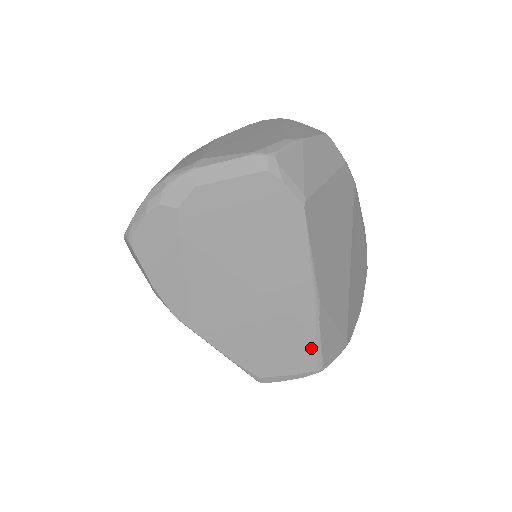
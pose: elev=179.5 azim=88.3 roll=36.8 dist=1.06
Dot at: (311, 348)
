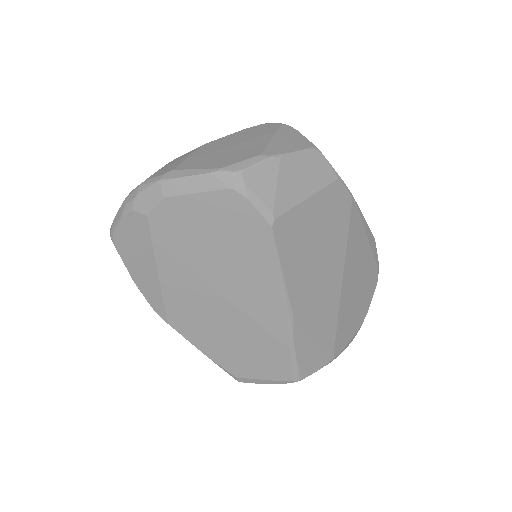
Dot at: (285, 359)
